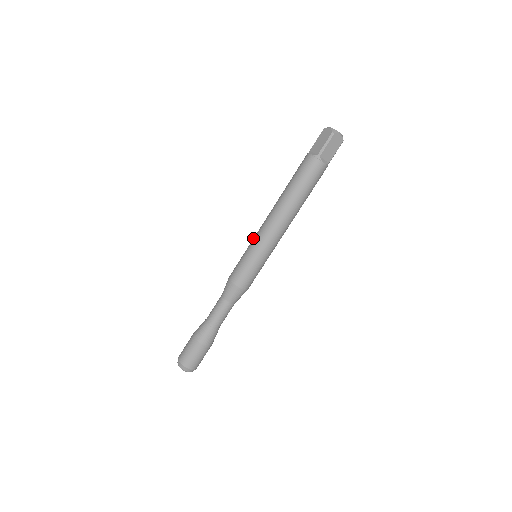
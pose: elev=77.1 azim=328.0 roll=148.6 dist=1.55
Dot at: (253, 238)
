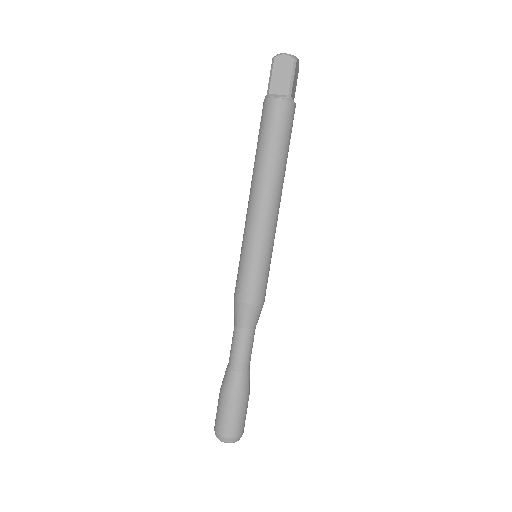
Dot at: occluded
